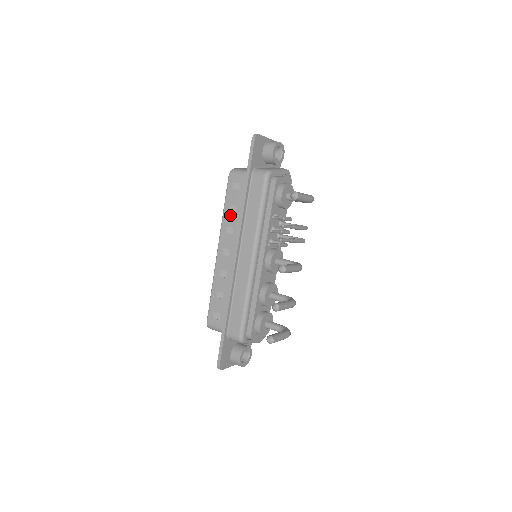
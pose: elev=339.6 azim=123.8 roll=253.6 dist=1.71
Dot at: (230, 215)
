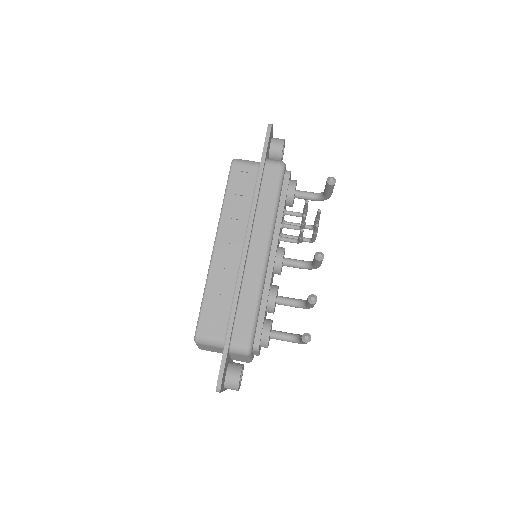
Dot at: (234, 205)
